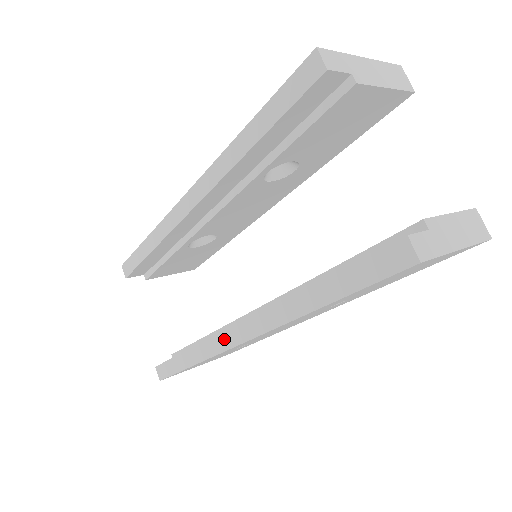
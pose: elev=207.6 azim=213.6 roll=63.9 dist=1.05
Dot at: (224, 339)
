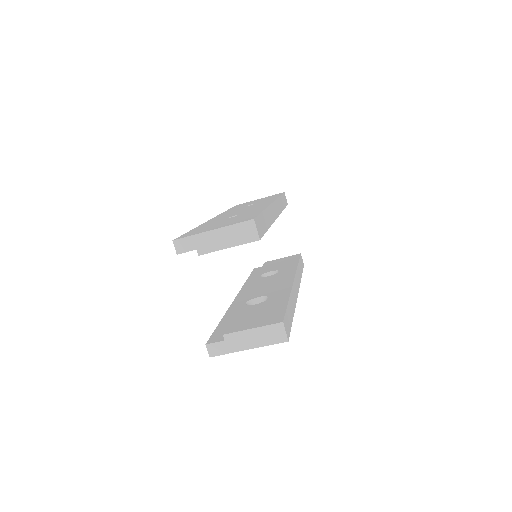
Dot at: occluded
